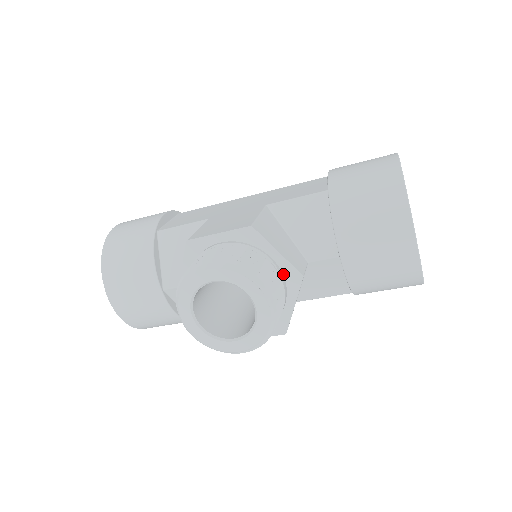
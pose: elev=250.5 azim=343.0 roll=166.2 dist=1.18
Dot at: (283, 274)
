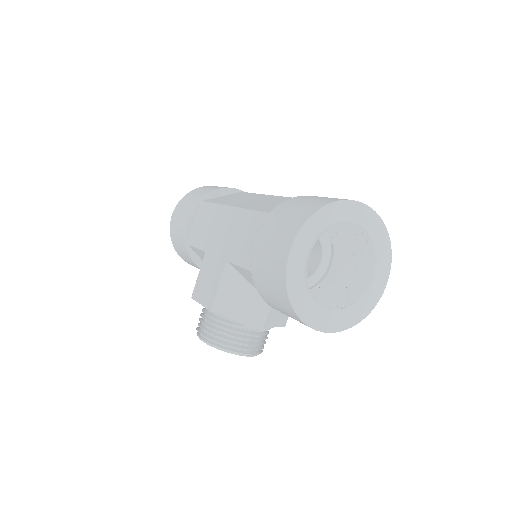
Dot at: occluded
